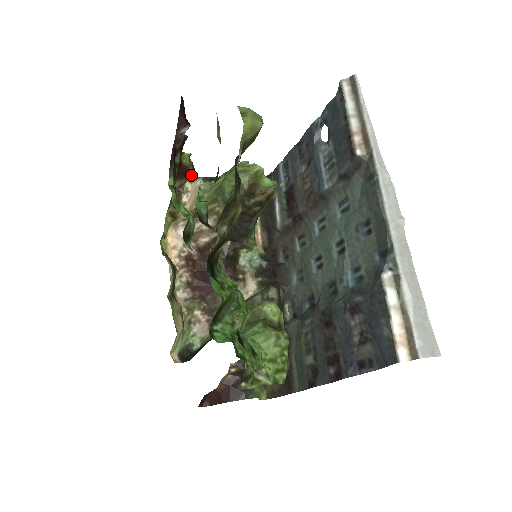
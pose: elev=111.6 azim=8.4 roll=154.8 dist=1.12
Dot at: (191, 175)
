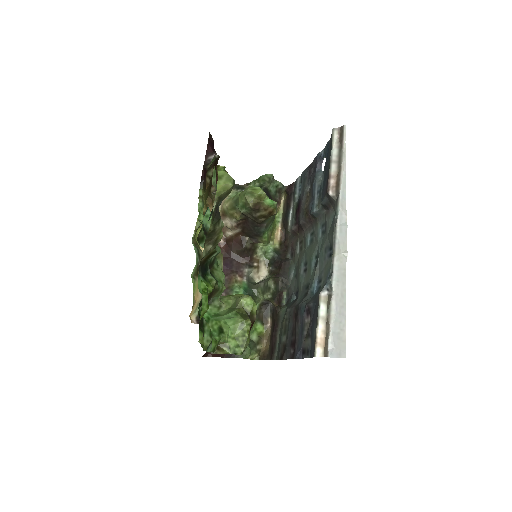
Dot at: occluded
